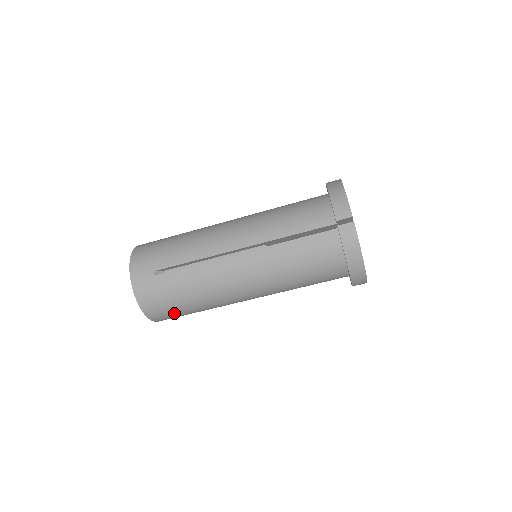
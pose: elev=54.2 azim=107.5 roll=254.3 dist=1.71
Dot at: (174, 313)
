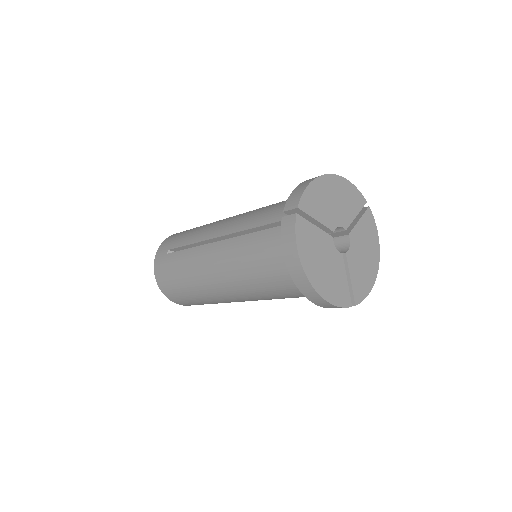
Dot at: occluded
